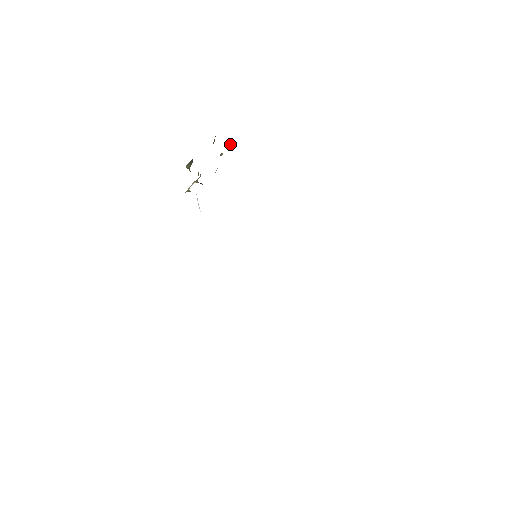
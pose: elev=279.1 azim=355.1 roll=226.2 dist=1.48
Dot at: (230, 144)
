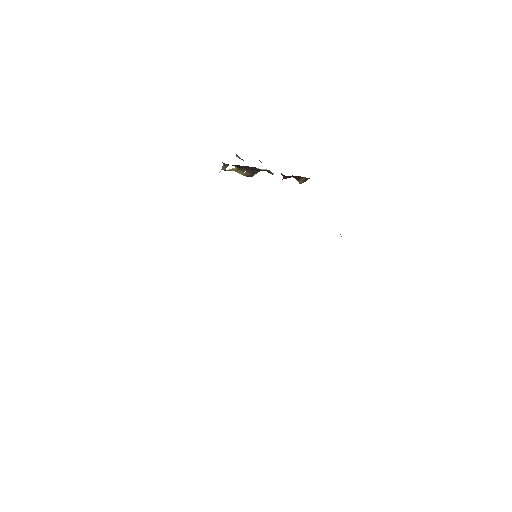
Dot at: (300, 180)
